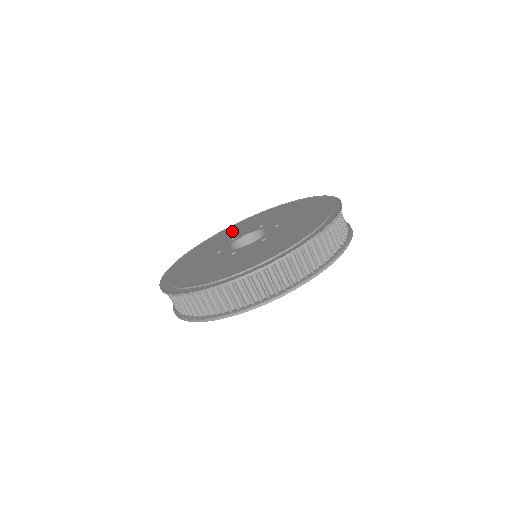
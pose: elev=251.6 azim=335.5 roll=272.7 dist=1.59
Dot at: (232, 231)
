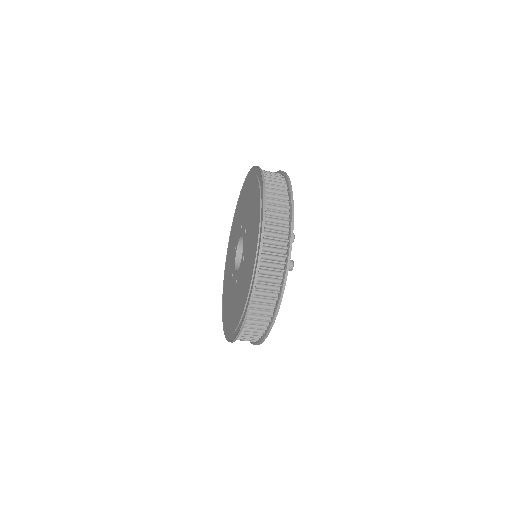
Dot at: (233, 233)
